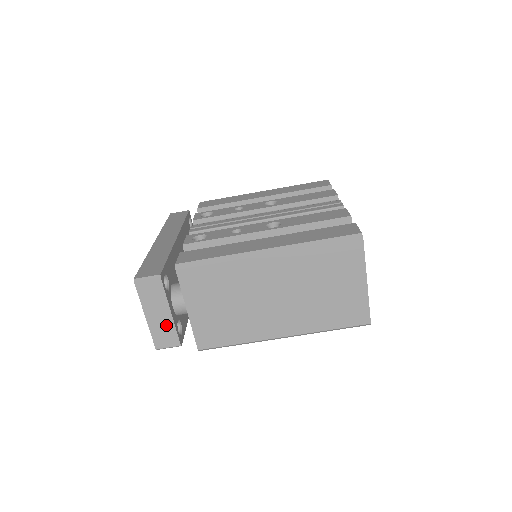
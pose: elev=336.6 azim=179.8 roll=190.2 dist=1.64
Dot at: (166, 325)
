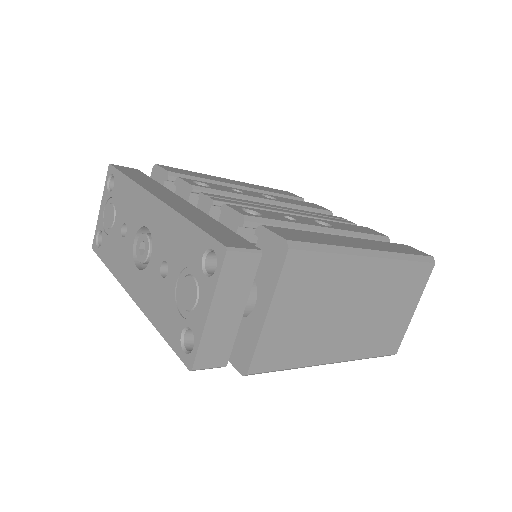
Dot at: (227, 331)
